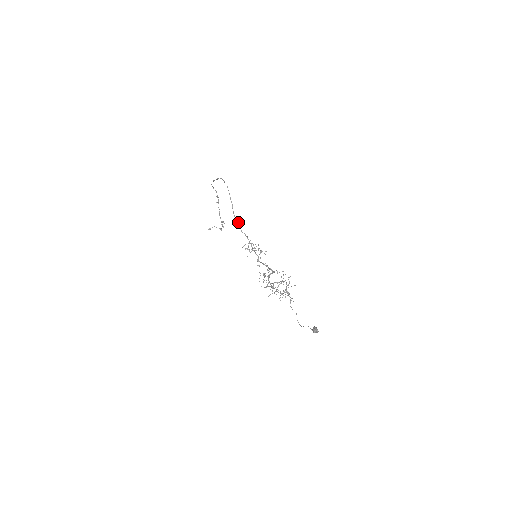
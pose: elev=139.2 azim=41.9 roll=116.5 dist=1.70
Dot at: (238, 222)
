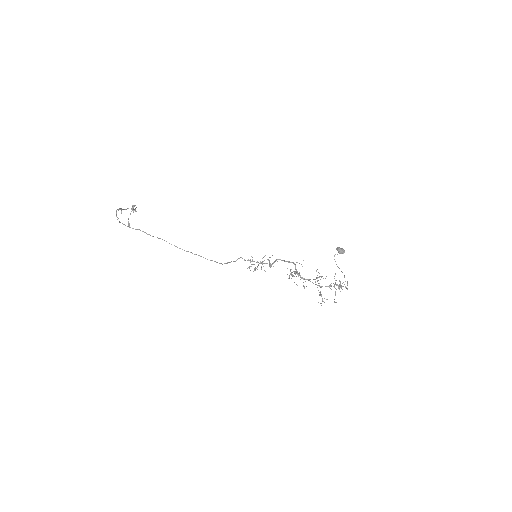
Dot at: (228, 262)
